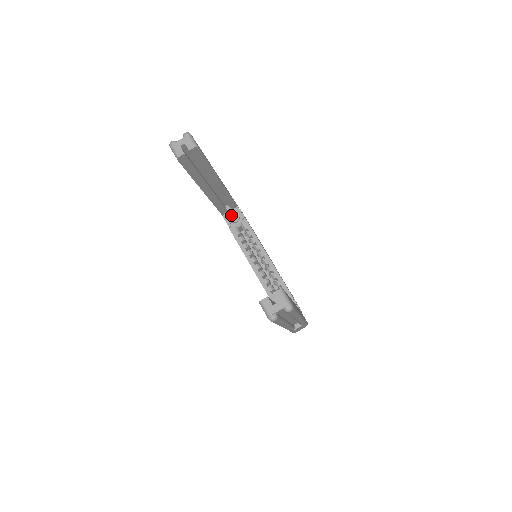
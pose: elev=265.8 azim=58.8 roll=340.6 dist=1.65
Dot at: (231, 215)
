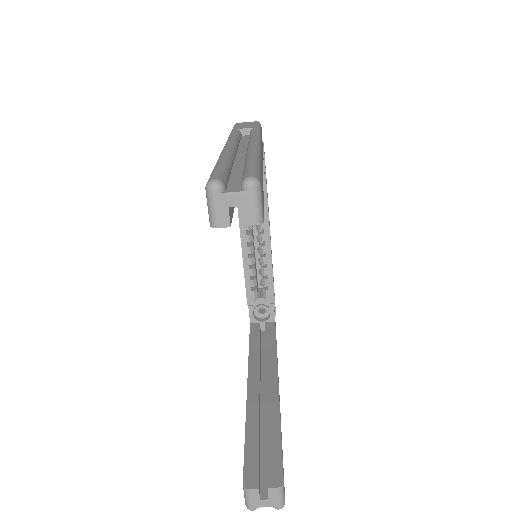
Dot at: occluded
